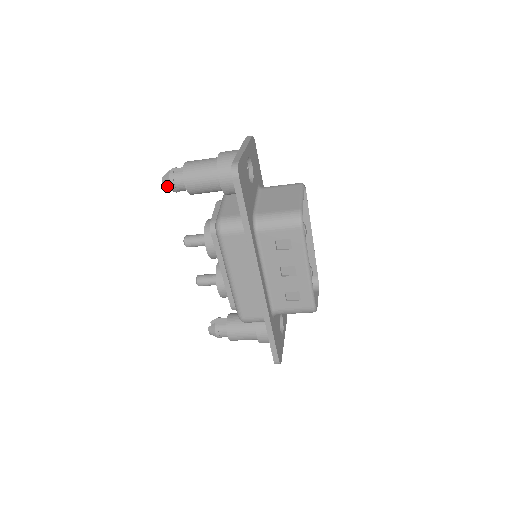
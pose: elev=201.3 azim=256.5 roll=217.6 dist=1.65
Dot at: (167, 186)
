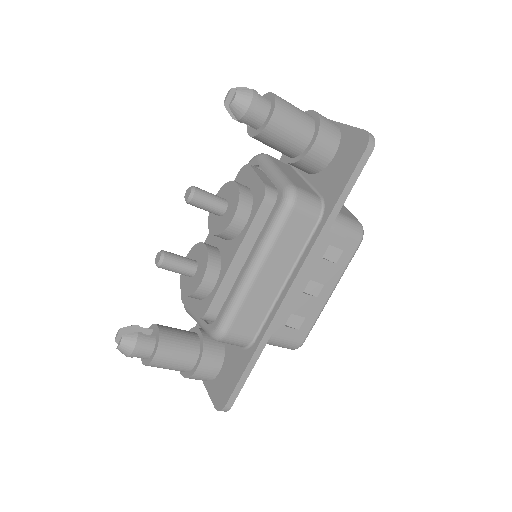
Dot at: (240, 104)
